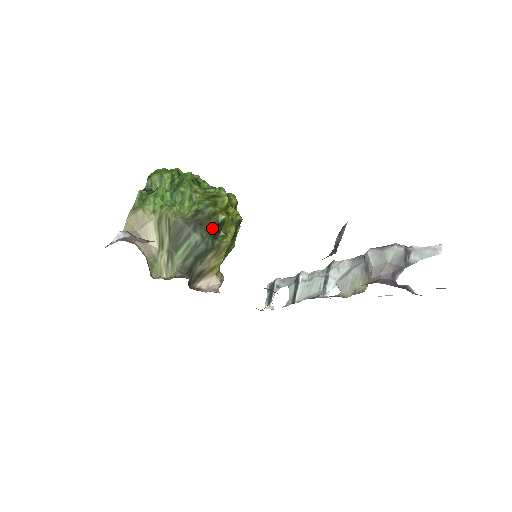
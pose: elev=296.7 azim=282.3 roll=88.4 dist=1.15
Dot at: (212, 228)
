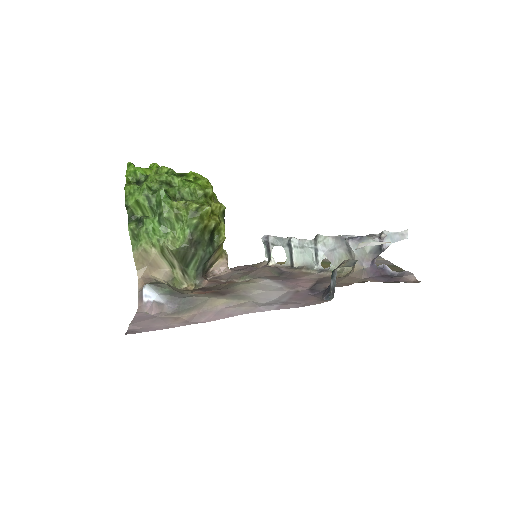
Dot at: (208, 239)
